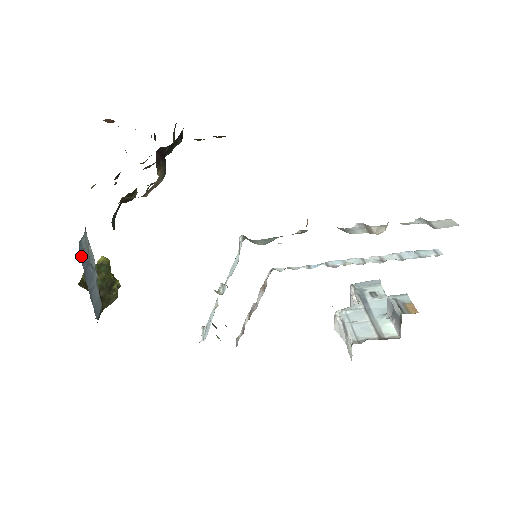
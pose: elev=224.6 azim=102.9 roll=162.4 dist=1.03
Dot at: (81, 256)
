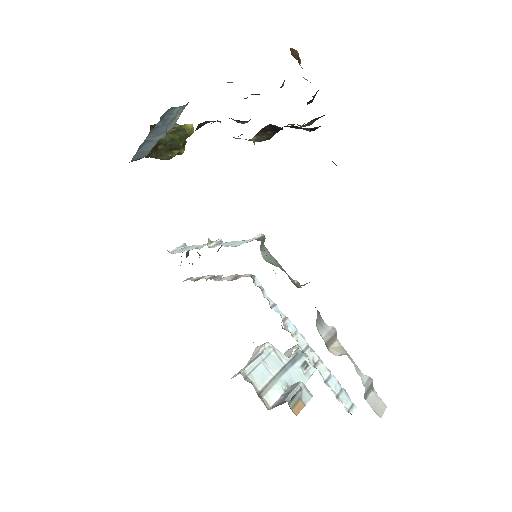
Dot at: (163, 117)
